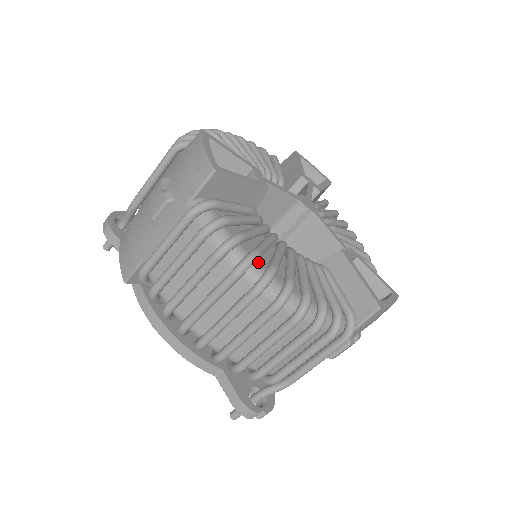
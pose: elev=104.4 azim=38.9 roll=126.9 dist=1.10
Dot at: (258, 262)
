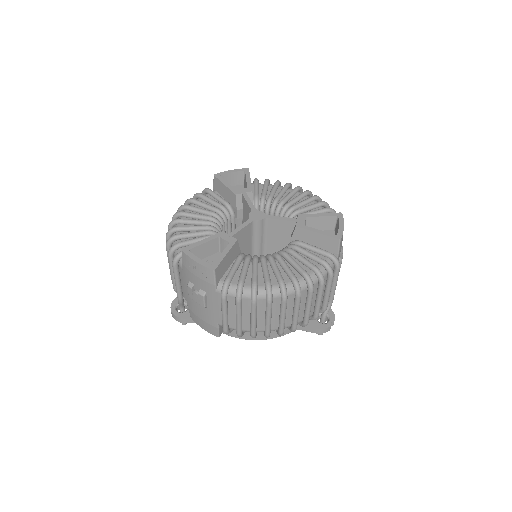
Dot at: (272, 285)
